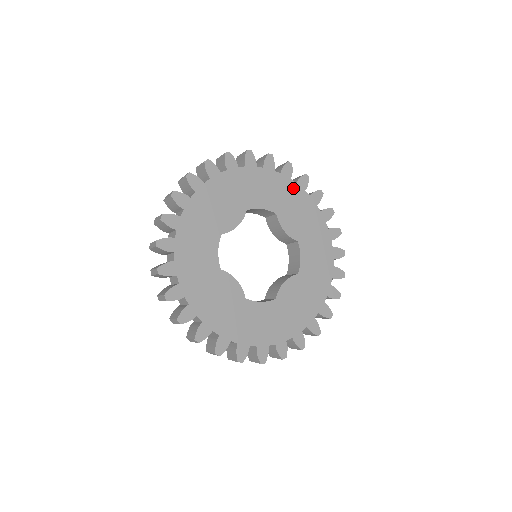
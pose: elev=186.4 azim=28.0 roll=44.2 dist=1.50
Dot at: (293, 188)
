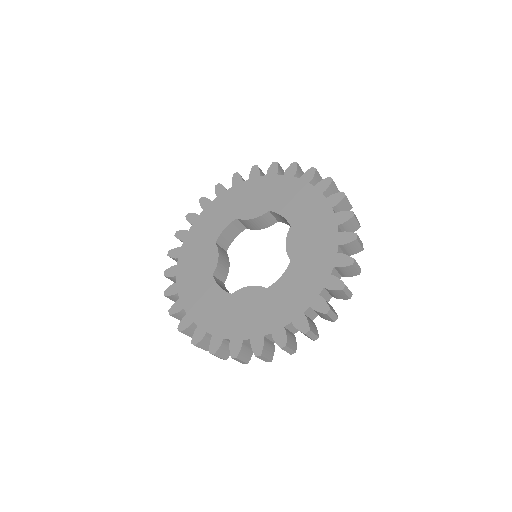
Dot at: (233, 192)
